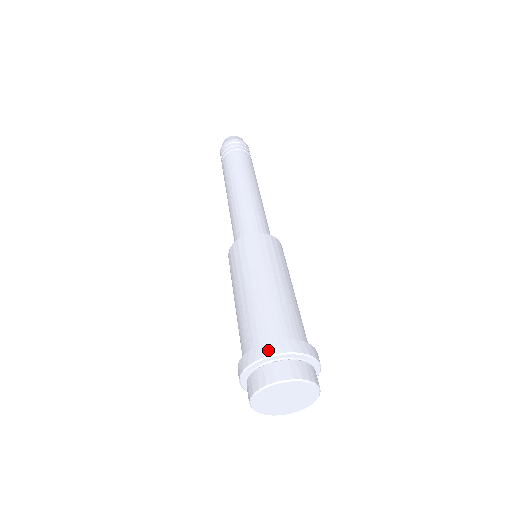
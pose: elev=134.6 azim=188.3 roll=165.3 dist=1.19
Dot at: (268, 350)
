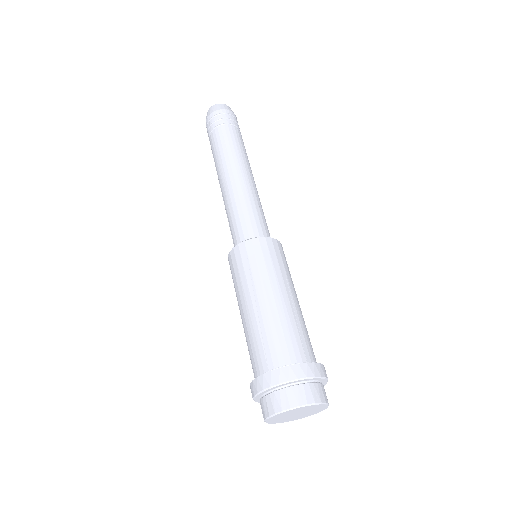
Dot at: (292, 374)
